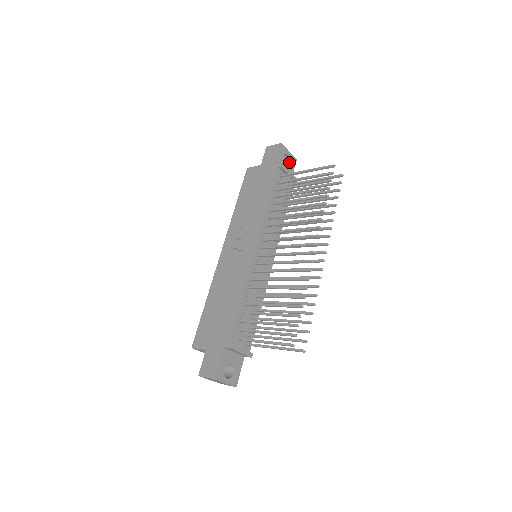
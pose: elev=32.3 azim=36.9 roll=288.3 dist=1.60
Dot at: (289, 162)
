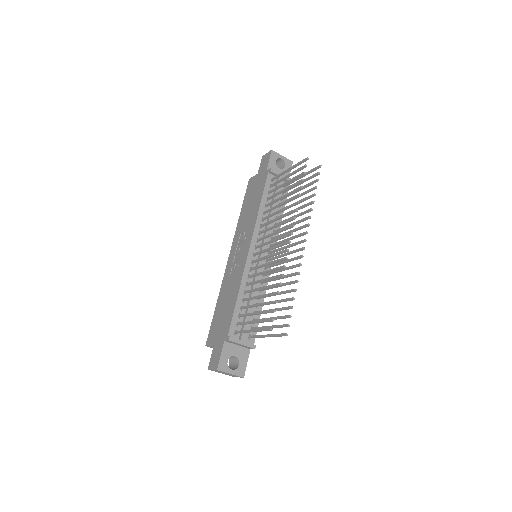
Dot at: (284, 165)
